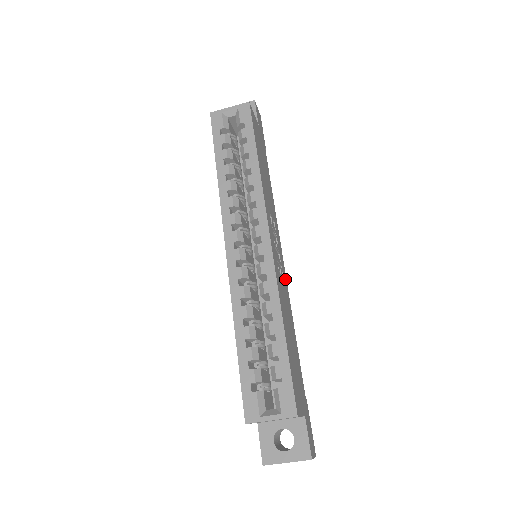
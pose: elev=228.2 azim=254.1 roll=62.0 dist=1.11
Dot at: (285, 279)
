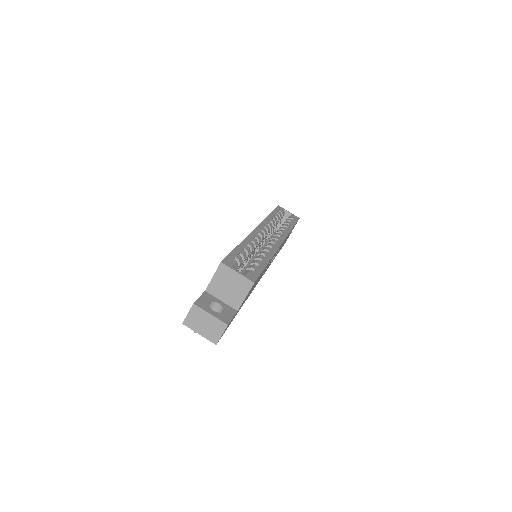
Dot at: (259, 280)
